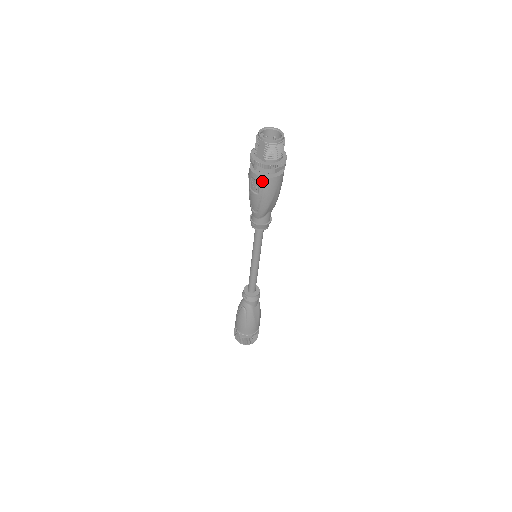
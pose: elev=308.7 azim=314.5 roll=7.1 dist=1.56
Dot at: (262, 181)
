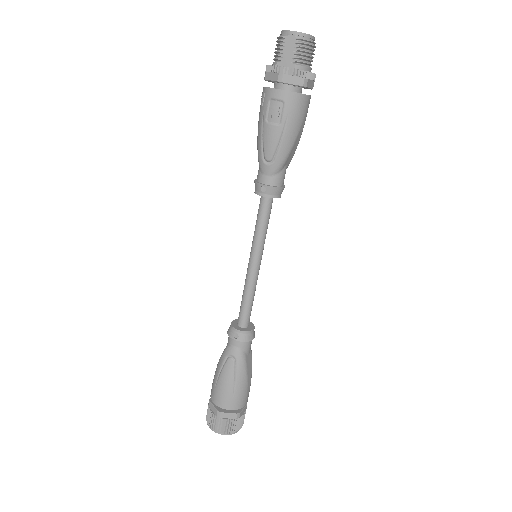
Dot at: (289, 99)
